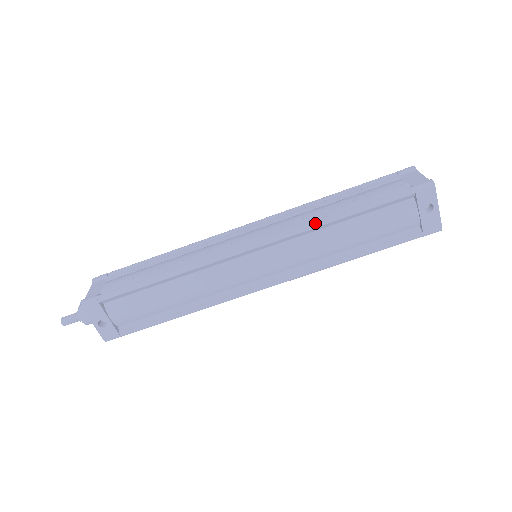
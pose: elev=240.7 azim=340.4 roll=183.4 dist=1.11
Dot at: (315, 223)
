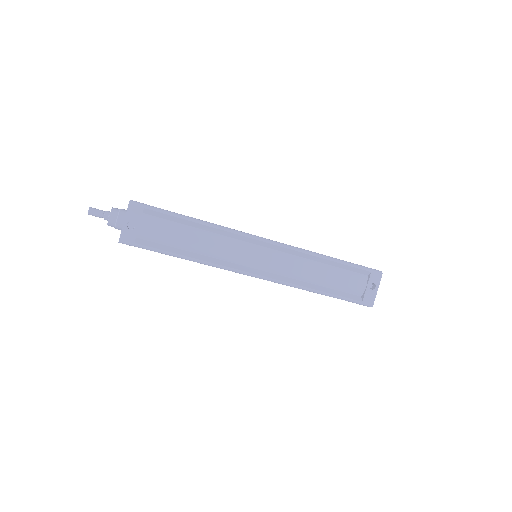
Dot at: (311, 252)
